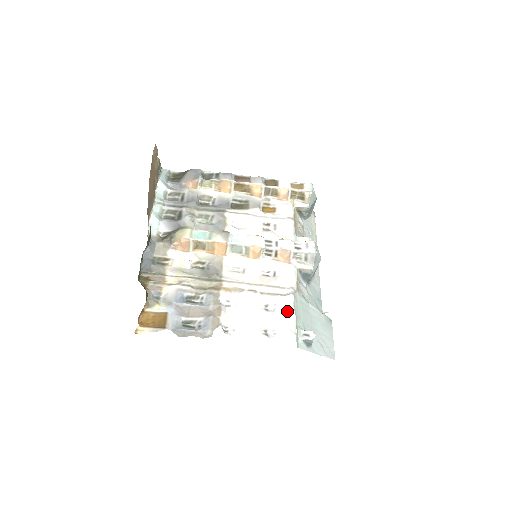
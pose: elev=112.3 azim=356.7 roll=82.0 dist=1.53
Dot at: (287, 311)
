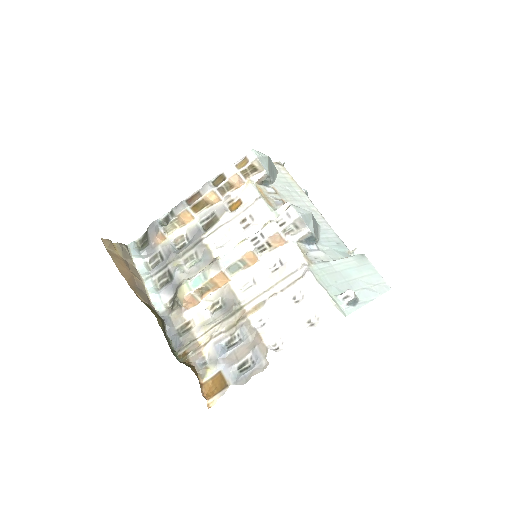
Dot at: (314, 290)
